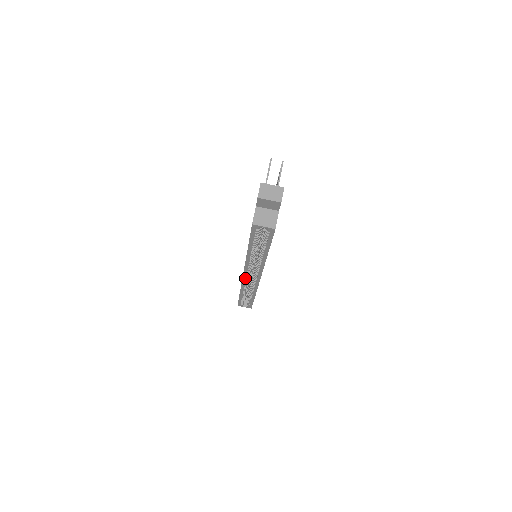
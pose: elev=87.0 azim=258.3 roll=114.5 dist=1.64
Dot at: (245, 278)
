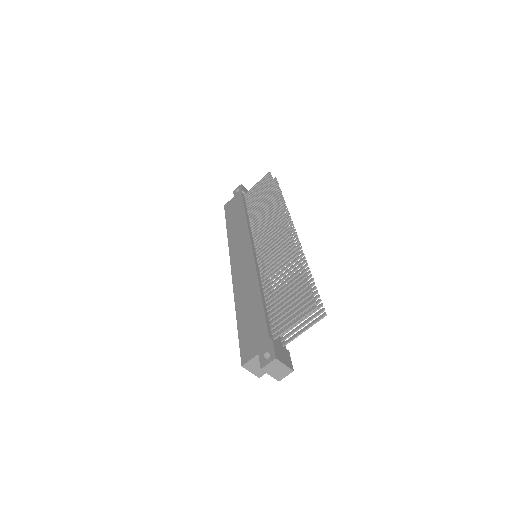
Dot at: occluded
